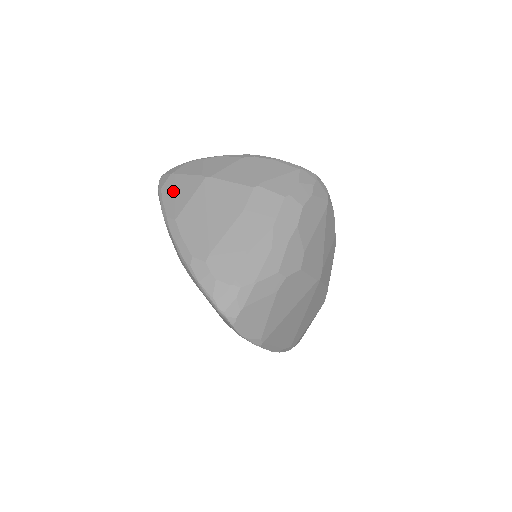
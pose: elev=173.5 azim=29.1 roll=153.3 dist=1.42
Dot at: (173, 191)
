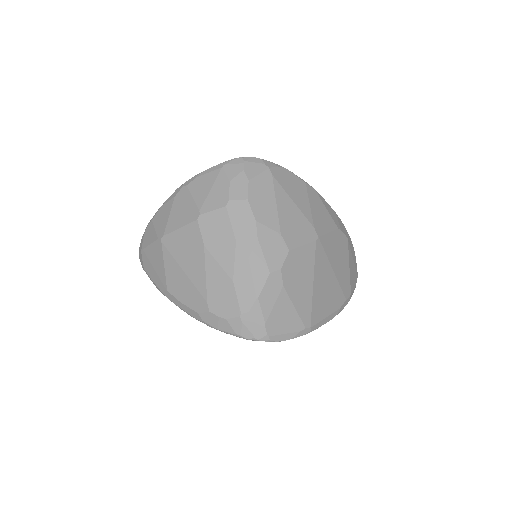
Dot at: (151, 266)
